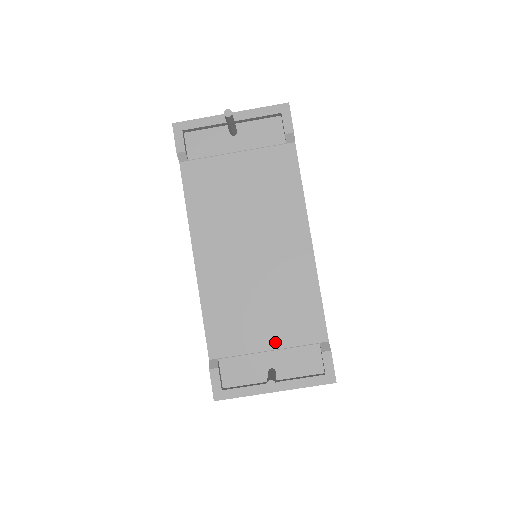
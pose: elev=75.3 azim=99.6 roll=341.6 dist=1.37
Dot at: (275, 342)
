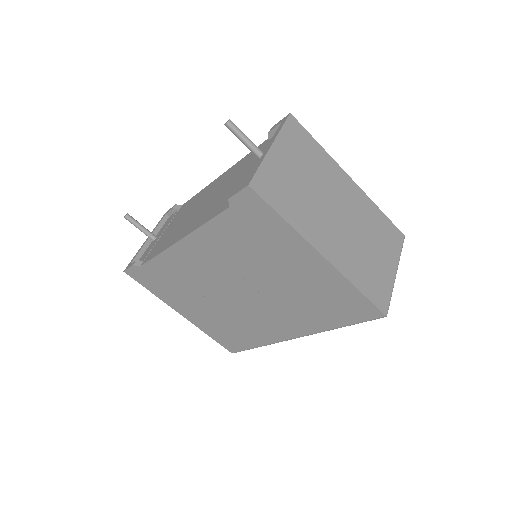
Dot at: (250, 168)
